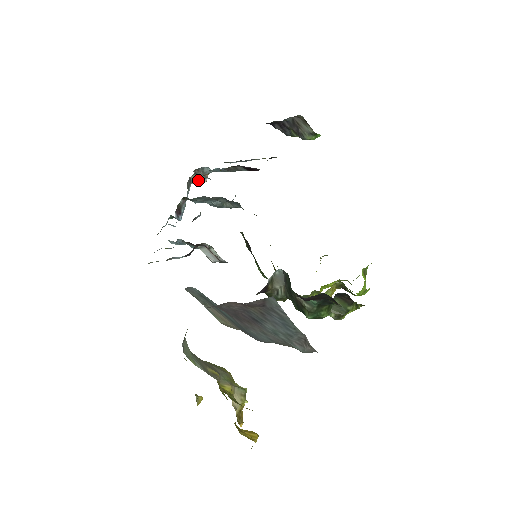
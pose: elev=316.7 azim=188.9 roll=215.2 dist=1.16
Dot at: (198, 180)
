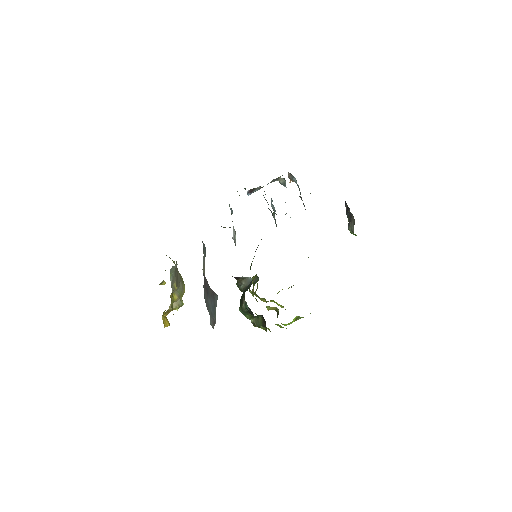
Dot at: (282, 182)
